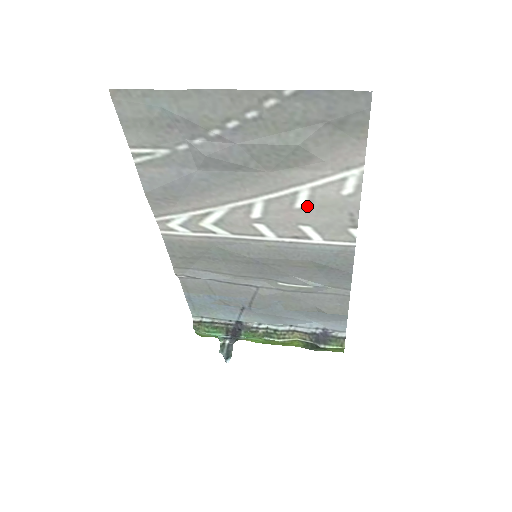
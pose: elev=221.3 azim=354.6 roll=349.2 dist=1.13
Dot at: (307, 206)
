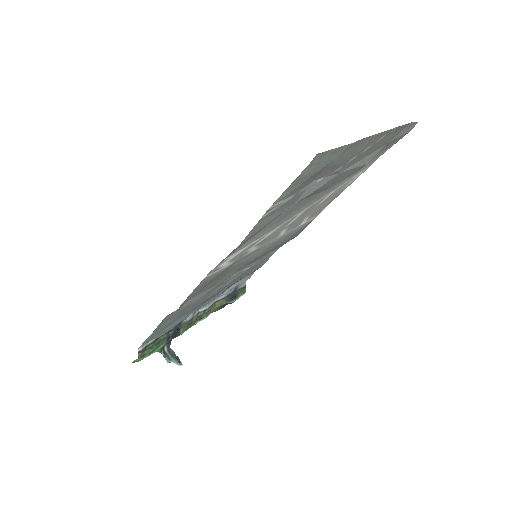
Dot at: (323, 202)
